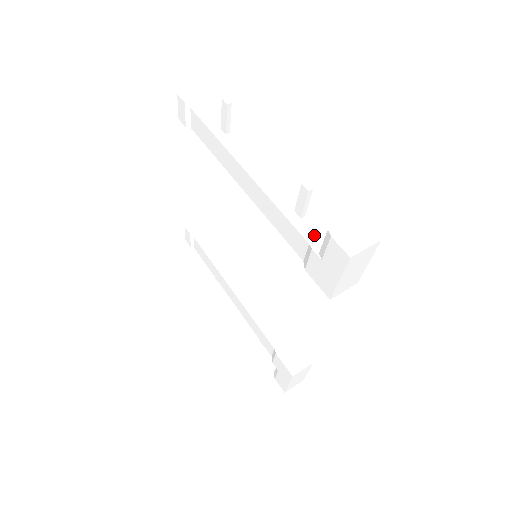
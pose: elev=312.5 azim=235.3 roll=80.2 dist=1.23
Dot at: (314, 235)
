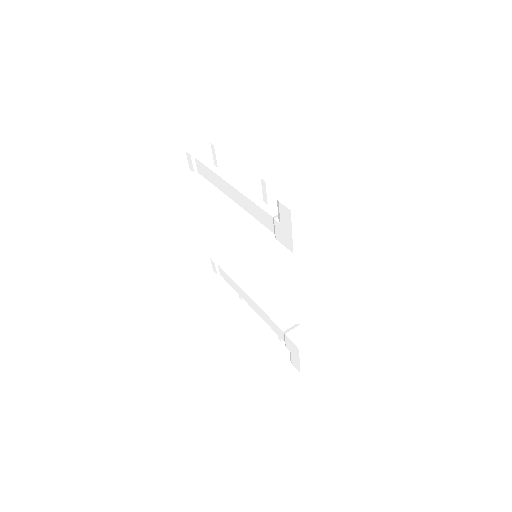
Dot at: (276, 212)
